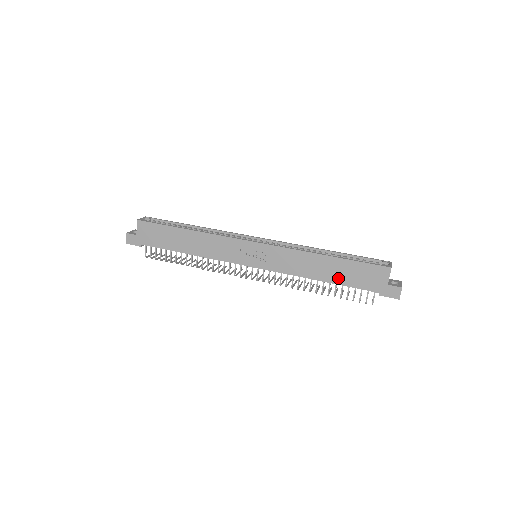
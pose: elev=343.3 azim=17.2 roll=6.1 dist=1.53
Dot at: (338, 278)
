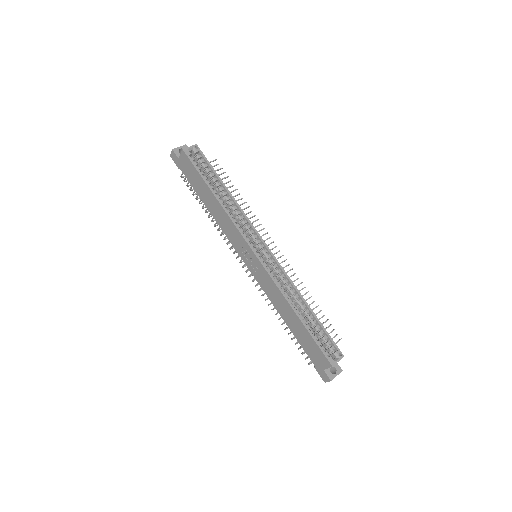
Dot at: (295, 332)
